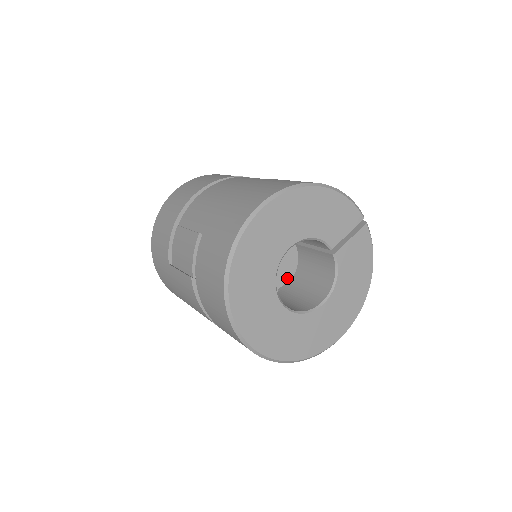
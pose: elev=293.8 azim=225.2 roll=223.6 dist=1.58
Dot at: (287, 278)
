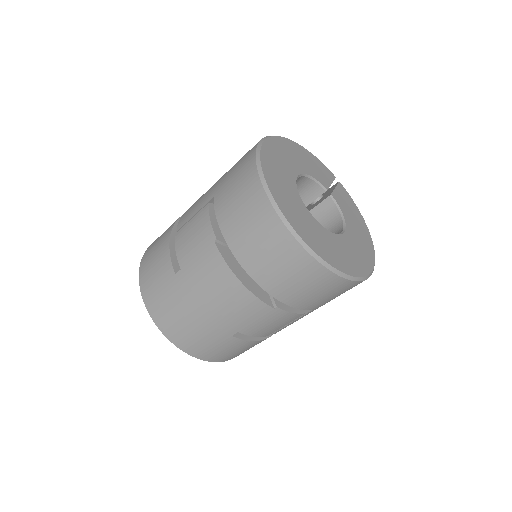
Dot at: occluded
